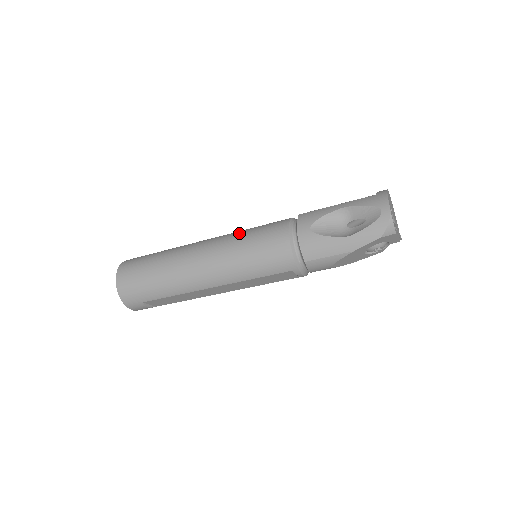
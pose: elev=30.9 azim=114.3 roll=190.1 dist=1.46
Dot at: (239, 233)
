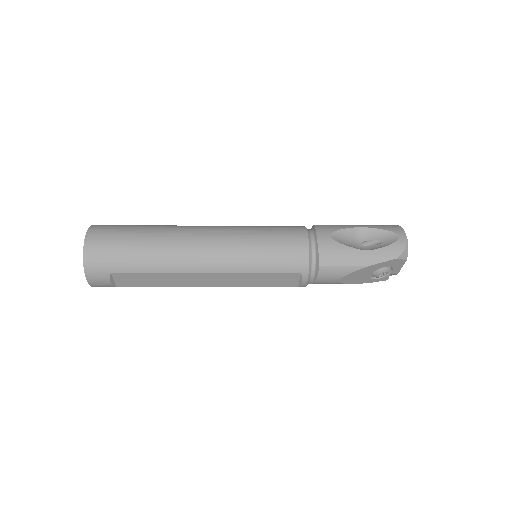
Dot at: (249, 226)
